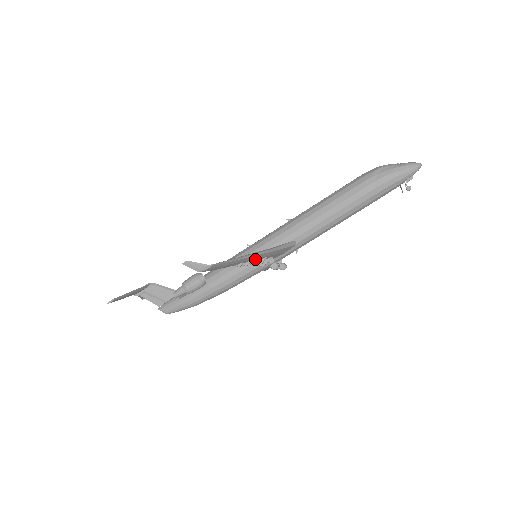
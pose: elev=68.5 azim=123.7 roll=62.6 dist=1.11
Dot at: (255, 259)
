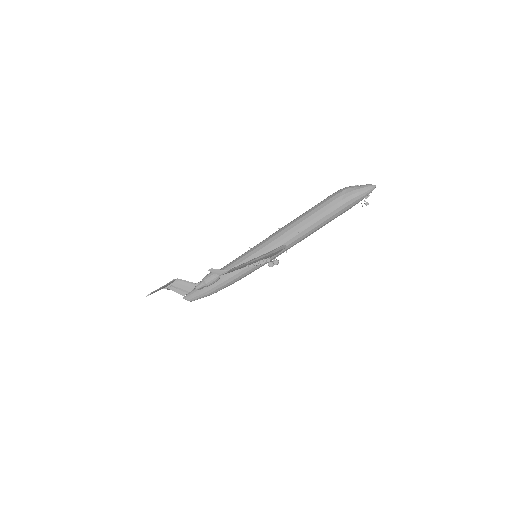
Dot at: (257, 261)
